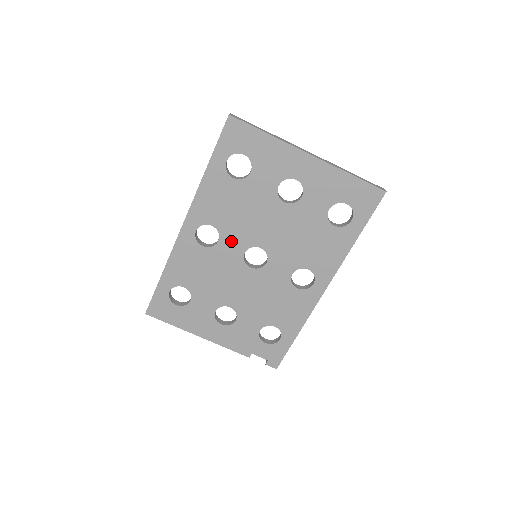
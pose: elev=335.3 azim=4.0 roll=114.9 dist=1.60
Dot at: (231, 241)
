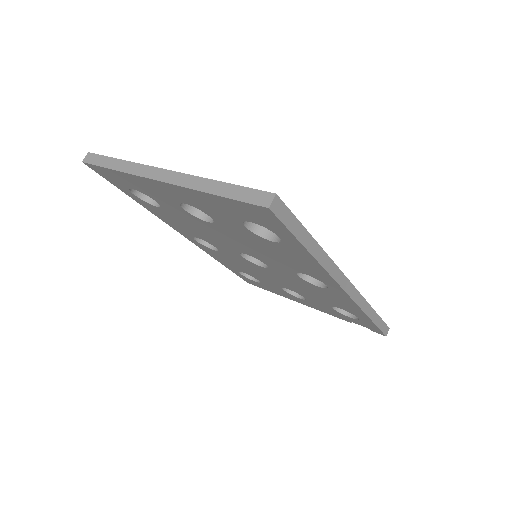
Dot at: (222, 248)
